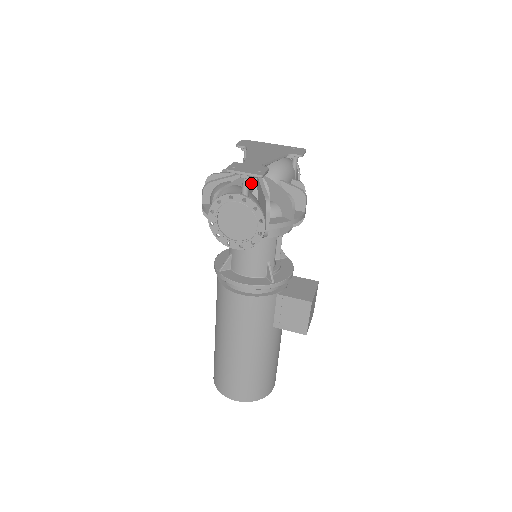
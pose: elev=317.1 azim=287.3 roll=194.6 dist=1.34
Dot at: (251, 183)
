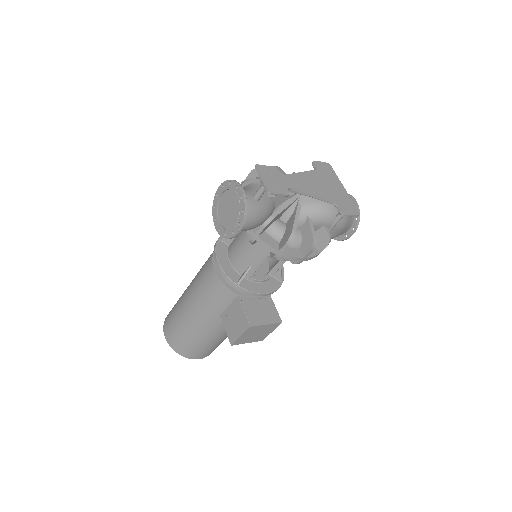
Dot at: (282, 196)
